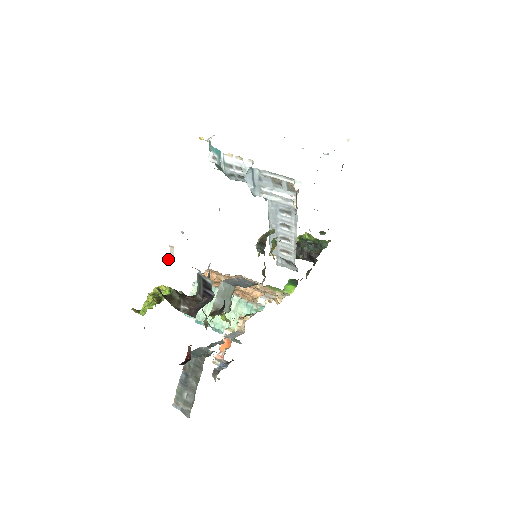
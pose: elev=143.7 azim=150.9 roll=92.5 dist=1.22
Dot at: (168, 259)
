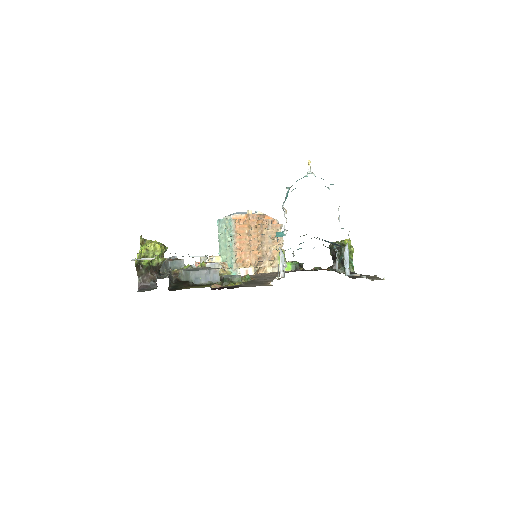
Dot at: occluded
